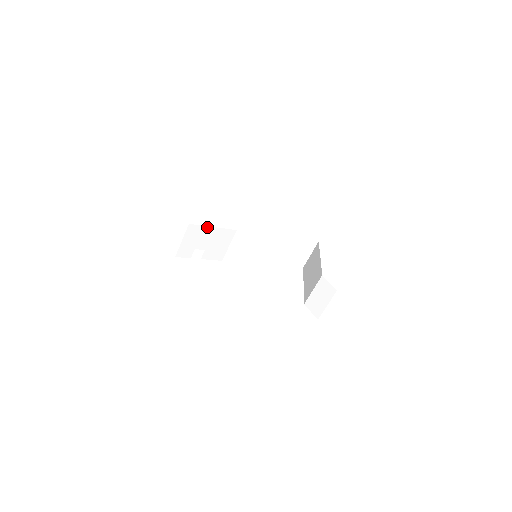
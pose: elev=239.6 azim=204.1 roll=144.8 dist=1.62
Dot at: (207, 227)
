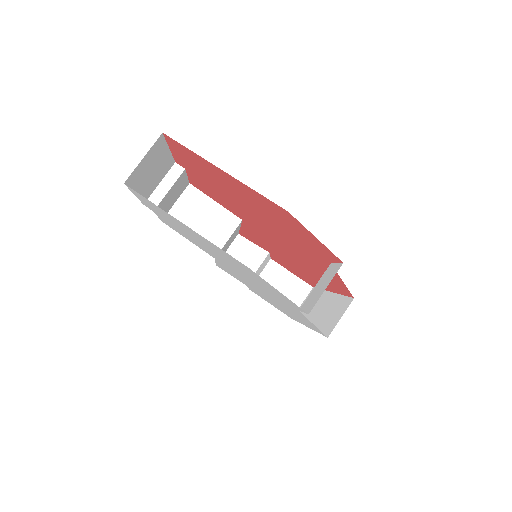
Dot at: (209, 198)
